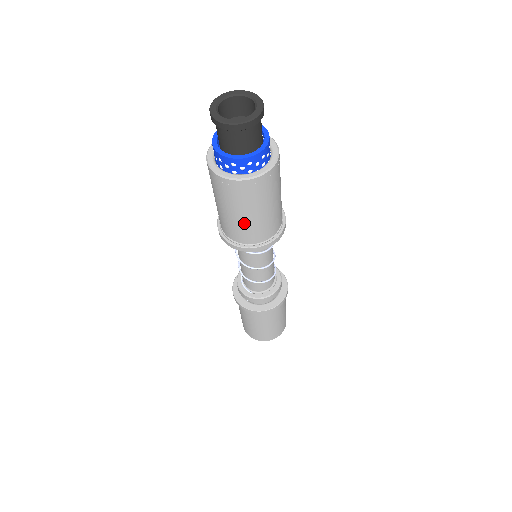
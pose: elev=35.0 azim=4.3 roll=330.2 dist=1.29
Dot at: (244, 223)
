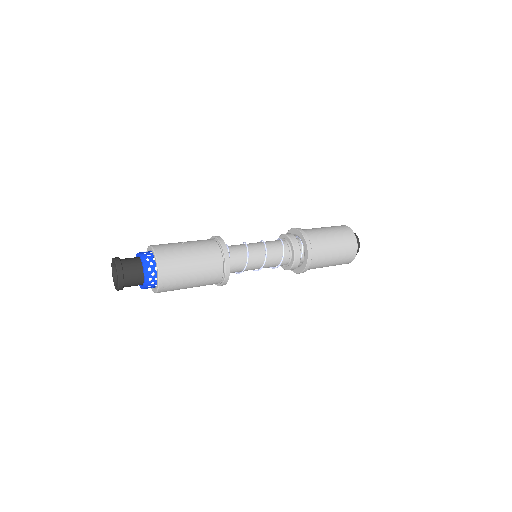
Dot at: occluded
